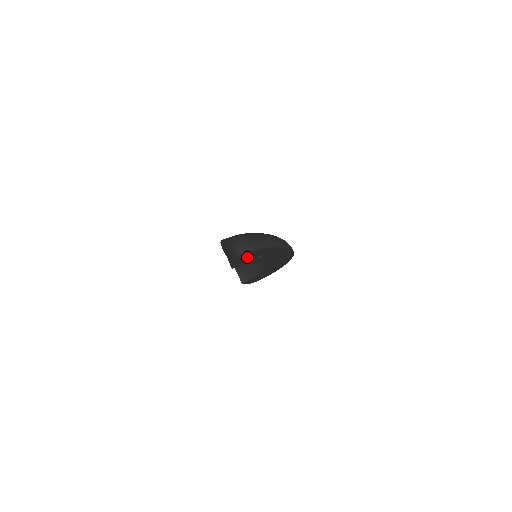
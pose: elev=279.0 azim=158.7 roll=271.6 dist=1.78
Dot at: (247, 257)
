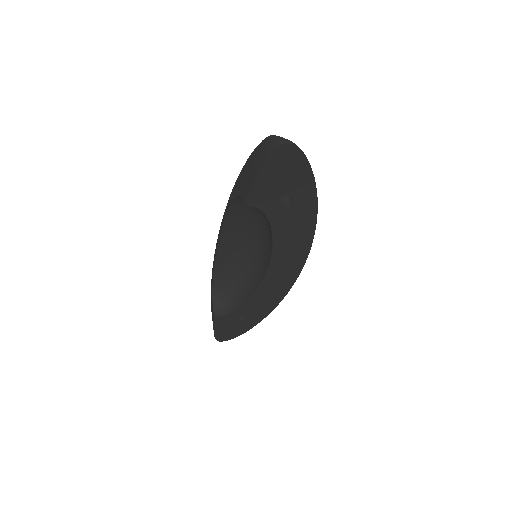
Dot at: (278, 172)
